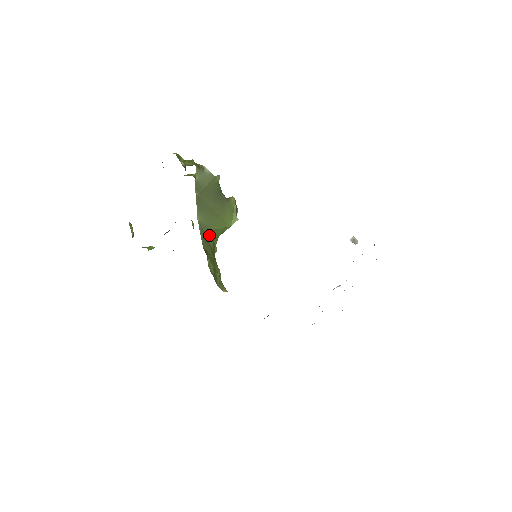
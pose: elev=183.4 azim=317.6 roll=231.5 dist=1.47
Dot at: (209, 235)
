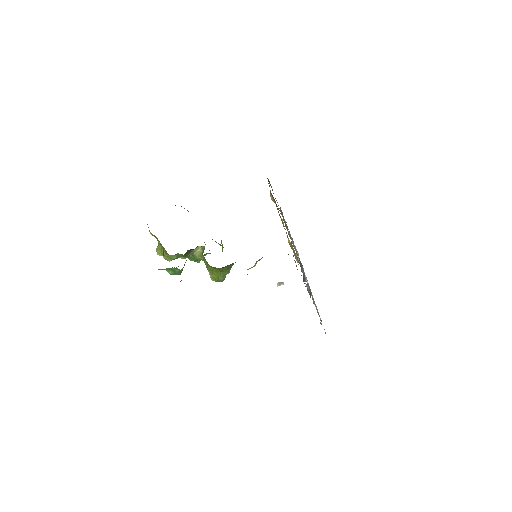
Dot at: occluded
